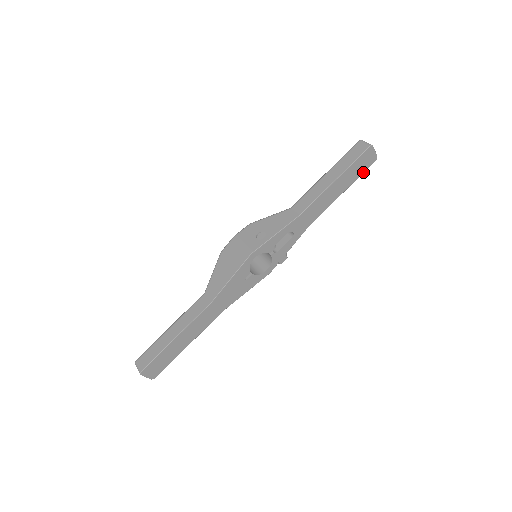
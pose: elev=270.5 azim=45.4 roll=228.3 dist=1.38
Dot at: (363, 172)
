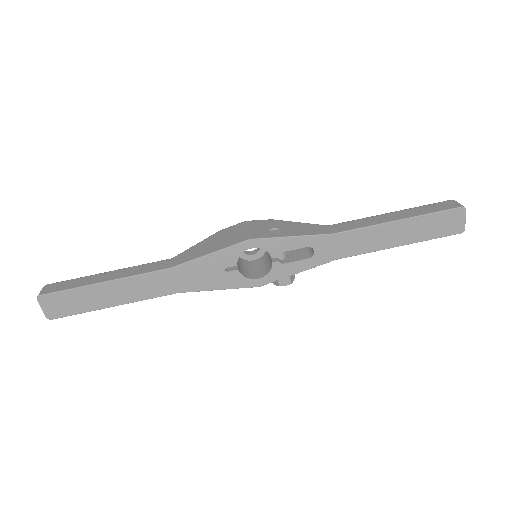
Dot at: (438, 237)
